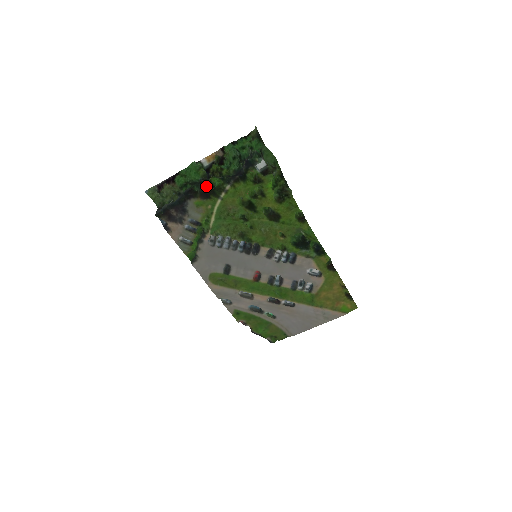
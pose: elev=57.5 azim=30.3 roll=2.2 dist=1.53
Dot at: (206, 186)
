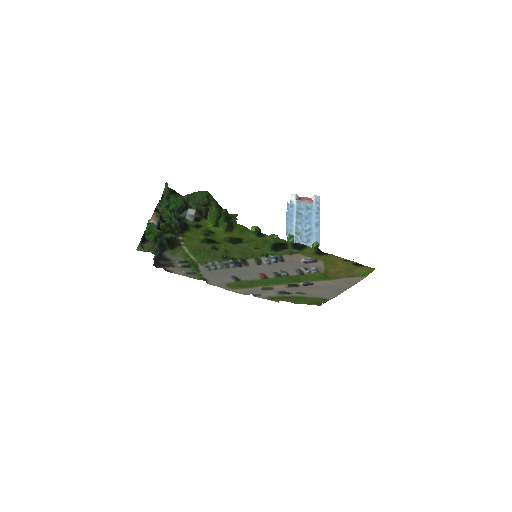
Dot at: occluded
